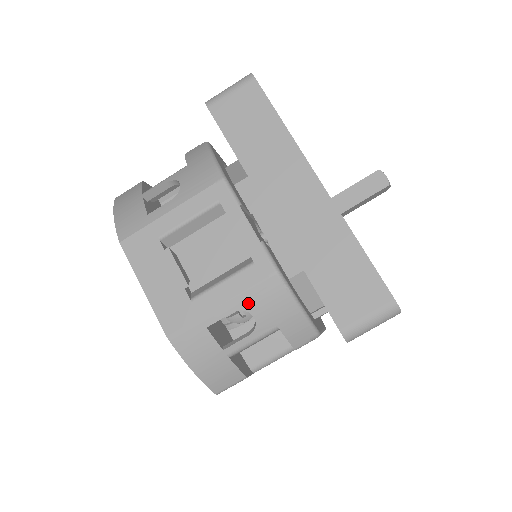
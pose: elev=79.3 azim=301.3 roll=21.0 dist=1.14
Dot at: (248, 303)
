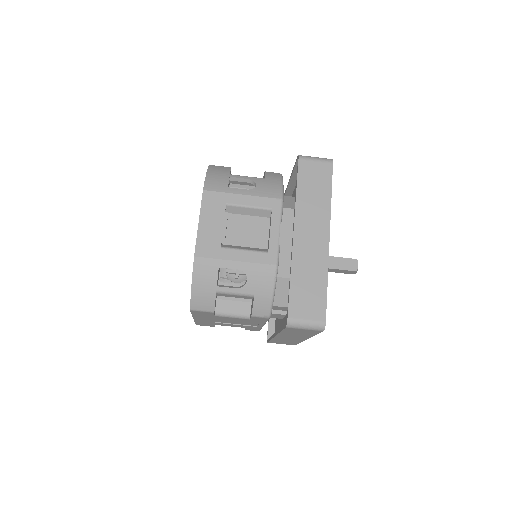
Dot at: (250, 271)
